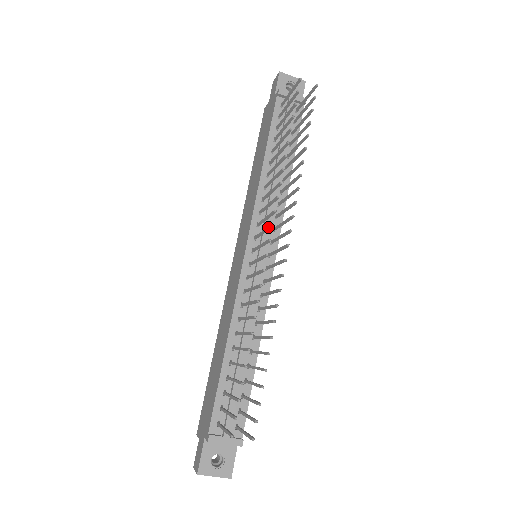
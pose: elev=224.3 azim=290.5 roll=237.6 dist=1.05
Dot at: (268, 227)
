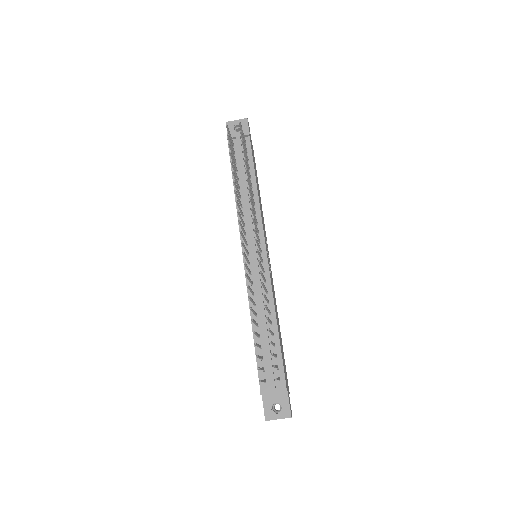
Dot at: occluded
